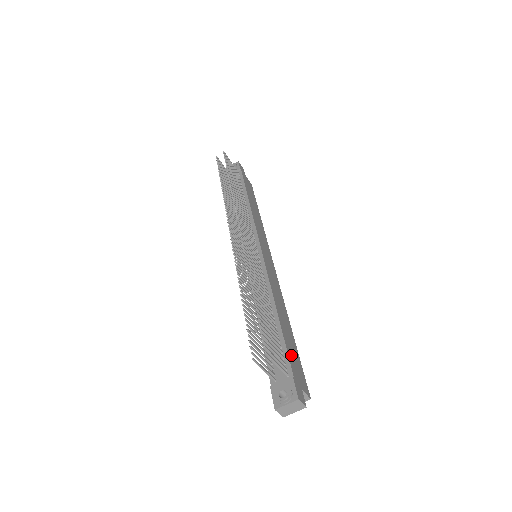
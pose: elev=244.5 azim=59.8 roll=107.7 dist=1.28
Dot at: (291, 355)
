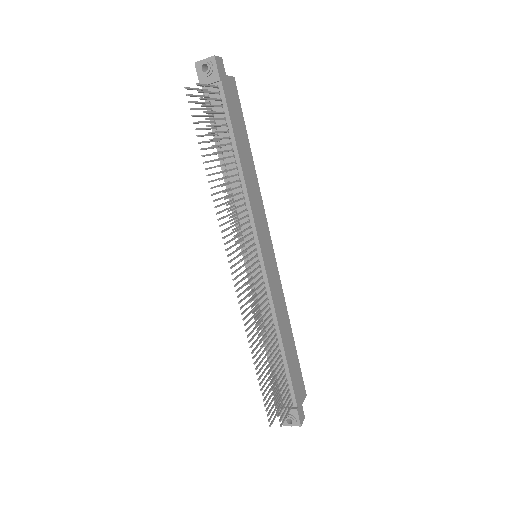
Dot at: (295, 381)
